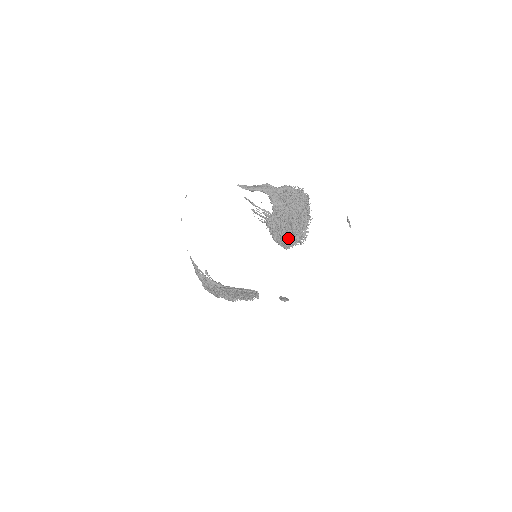
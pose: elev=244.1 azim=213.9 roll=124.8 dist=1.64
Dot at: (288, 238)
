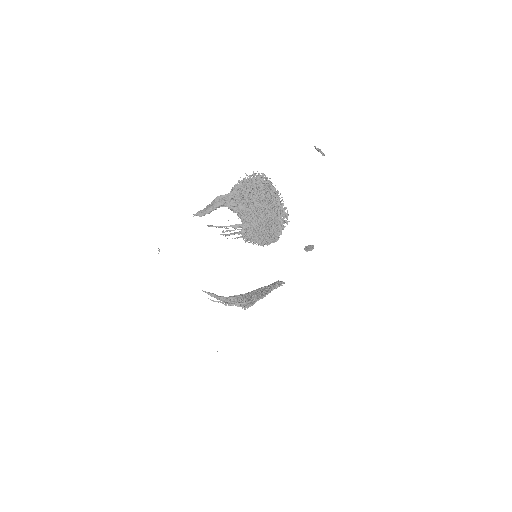
Dot at: (271, 230)
